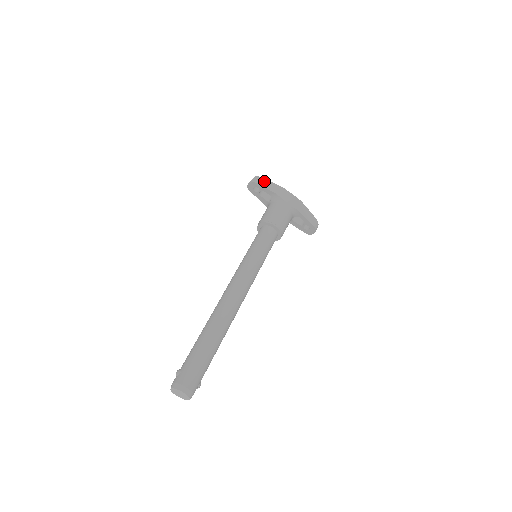
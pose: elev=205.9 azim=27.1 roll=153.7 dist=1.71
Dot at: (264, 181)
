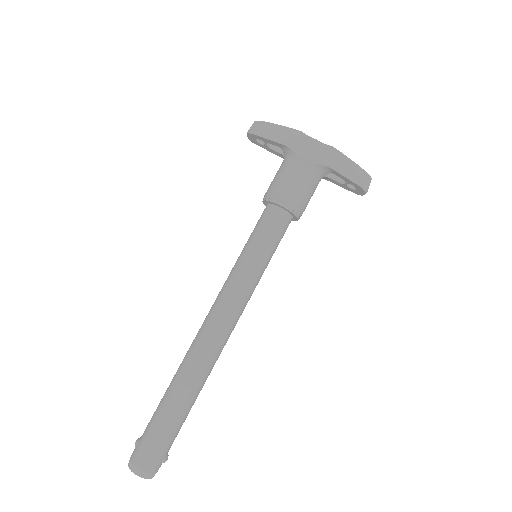
Dot at: (267, 127)
